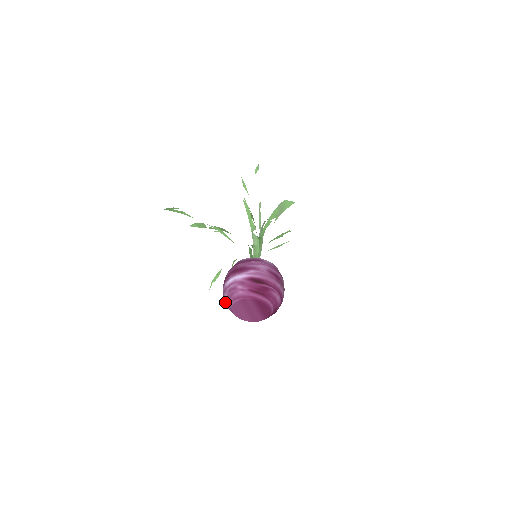
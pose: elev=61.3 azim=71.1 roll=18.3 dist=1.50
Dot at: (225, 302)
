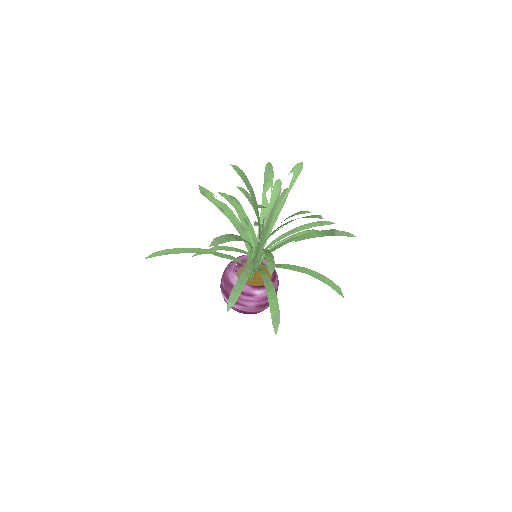
Dot at: occluded
